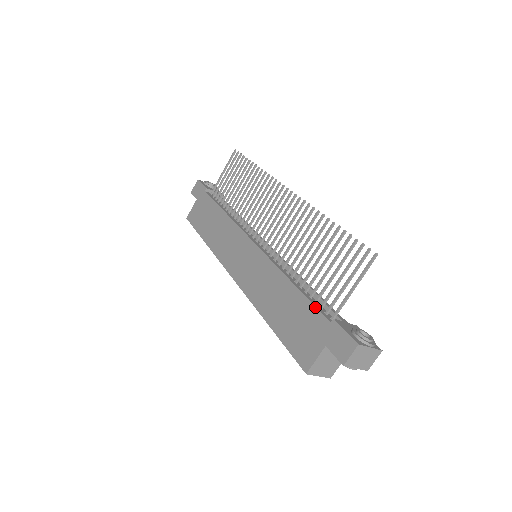
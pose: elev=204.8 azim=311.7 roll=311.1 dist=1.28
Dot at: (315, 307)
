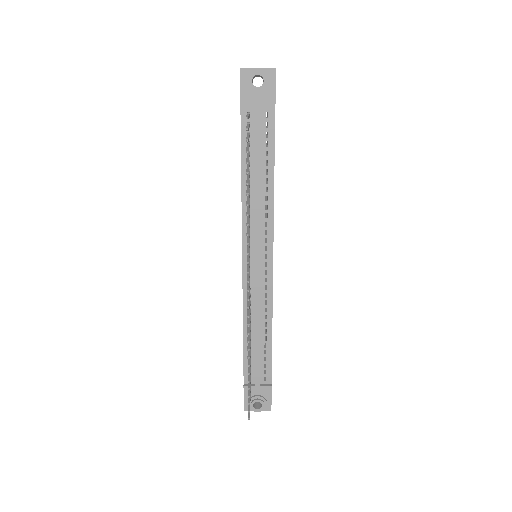
Dot at: (243, 366)
